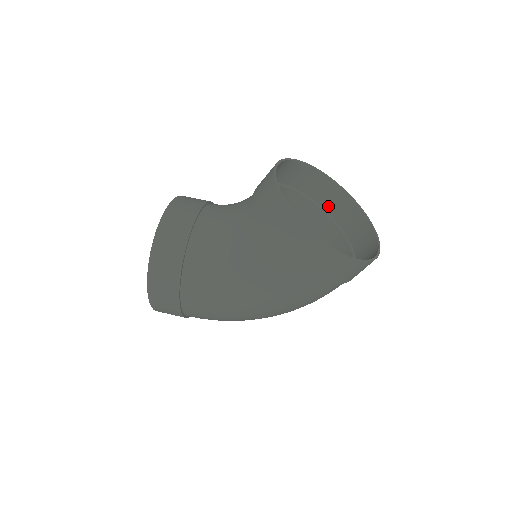
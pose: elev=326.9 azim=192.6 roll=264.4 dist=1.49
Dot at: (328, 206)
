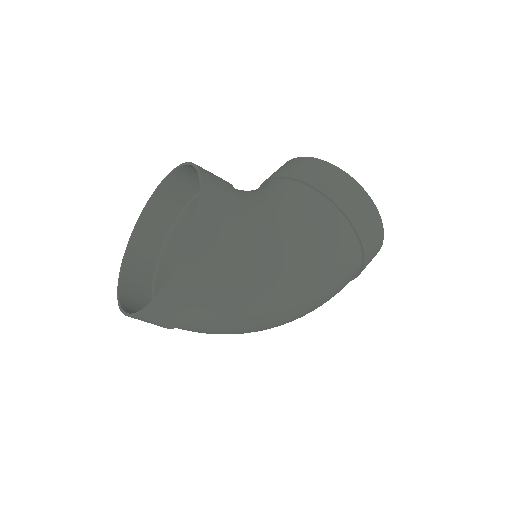
Dot at: occluded
